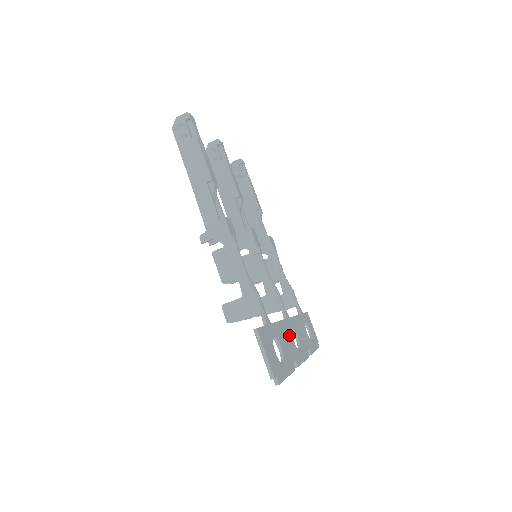
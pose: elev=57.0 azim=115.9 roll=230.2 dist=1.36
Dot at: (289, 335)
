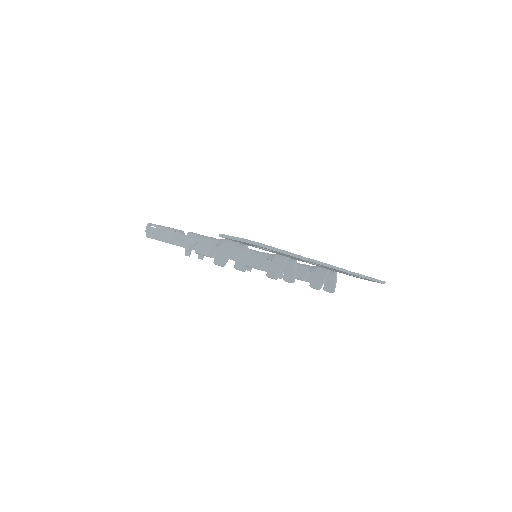
Dot at: occluded
